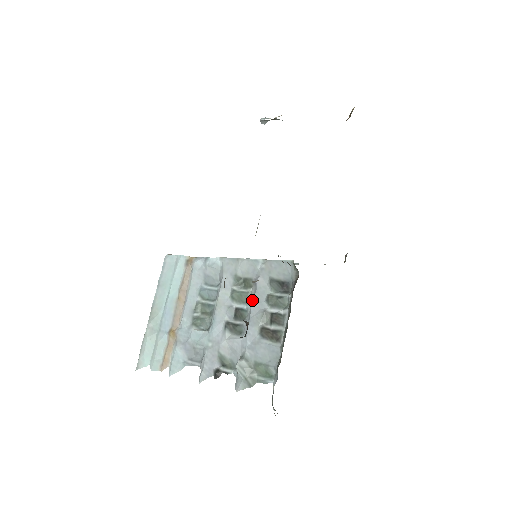
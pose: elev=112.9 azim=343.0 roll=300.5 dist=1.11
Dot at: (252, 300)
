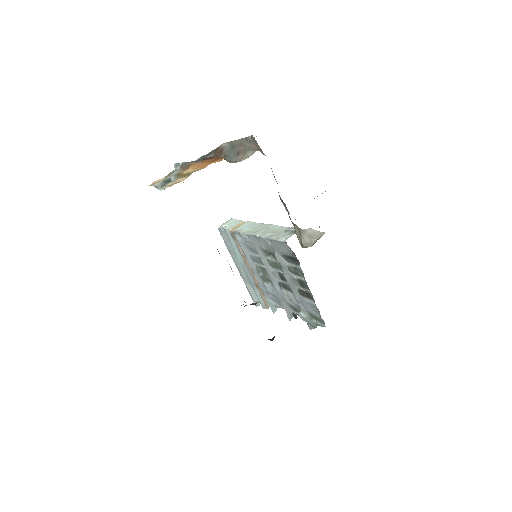
Dot at: (282, 269)
